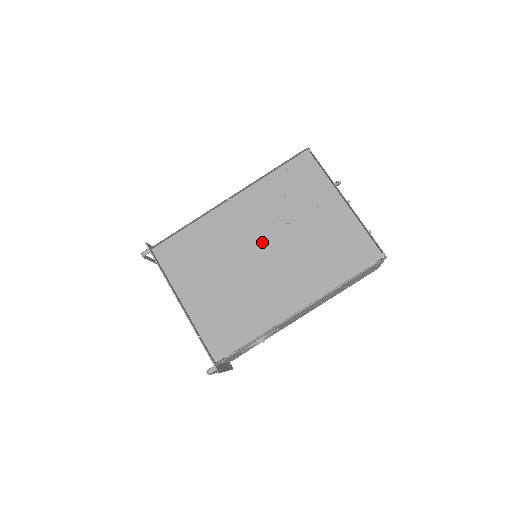
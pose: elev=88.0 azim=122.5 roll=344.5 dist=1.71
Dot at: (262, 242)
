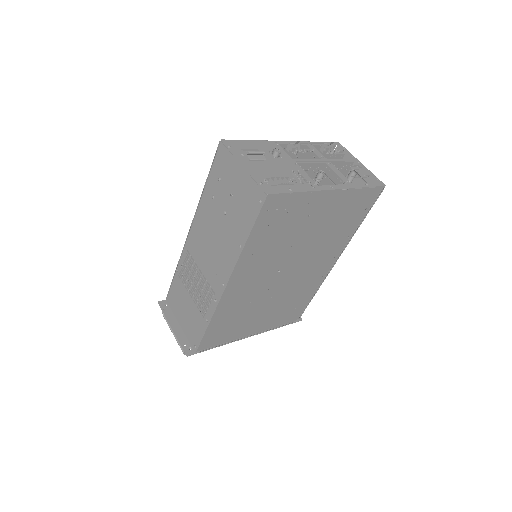
Dot at: (280, 271)
